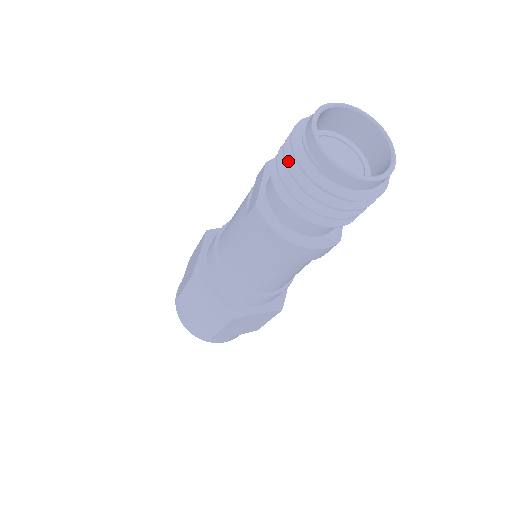
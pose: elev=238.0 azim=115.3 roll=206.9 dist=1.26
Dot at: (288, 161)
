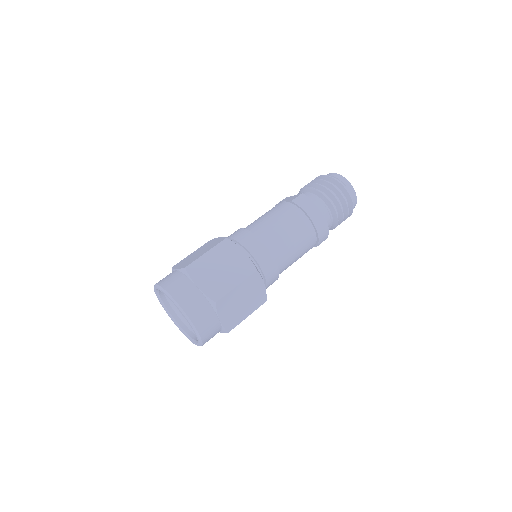
Dot at: (323, 180)
